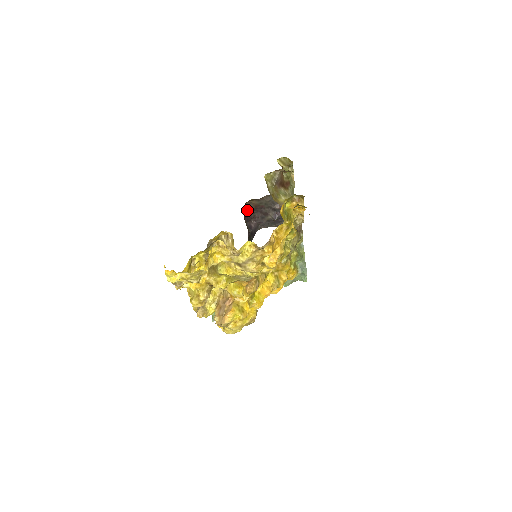
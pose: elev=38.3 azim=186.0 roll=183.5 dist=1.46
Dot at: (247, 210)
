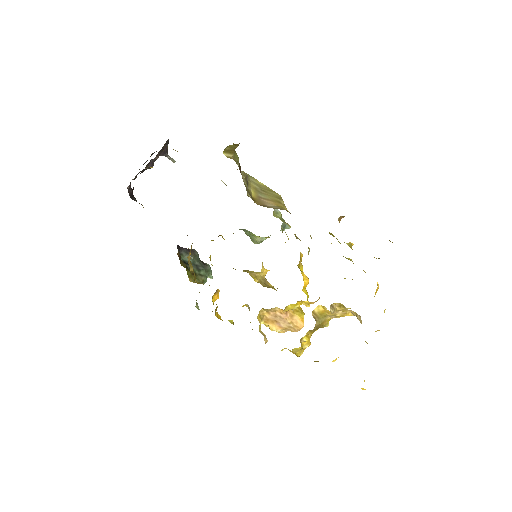
Dot at: (132, 189)
